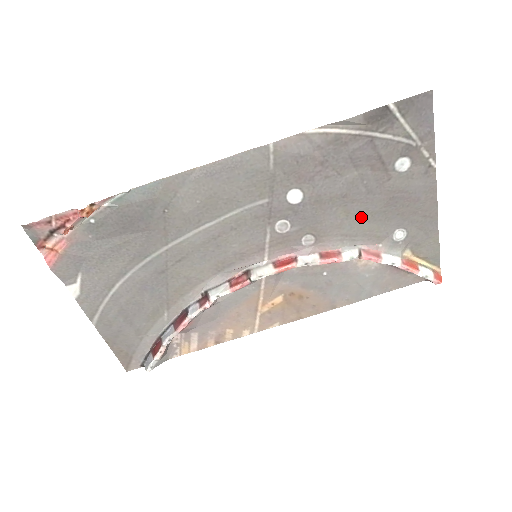
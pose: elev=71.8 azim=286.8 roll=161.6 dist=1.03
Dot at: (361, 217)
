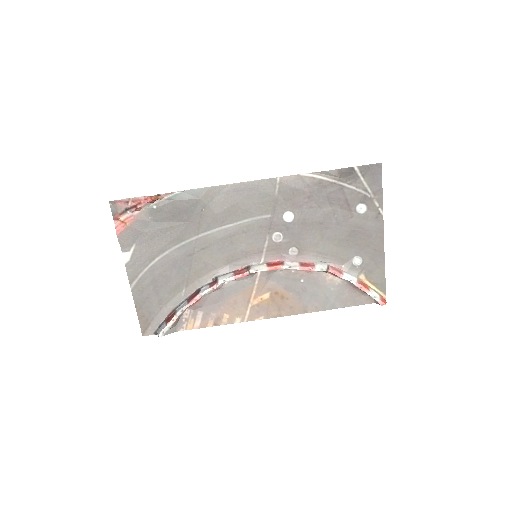
Dot at: (331, 241)
